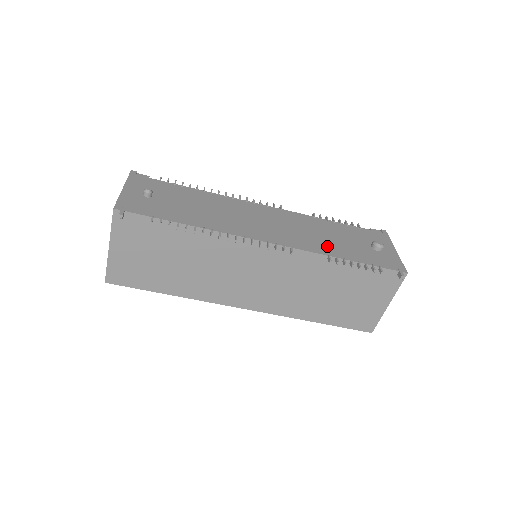
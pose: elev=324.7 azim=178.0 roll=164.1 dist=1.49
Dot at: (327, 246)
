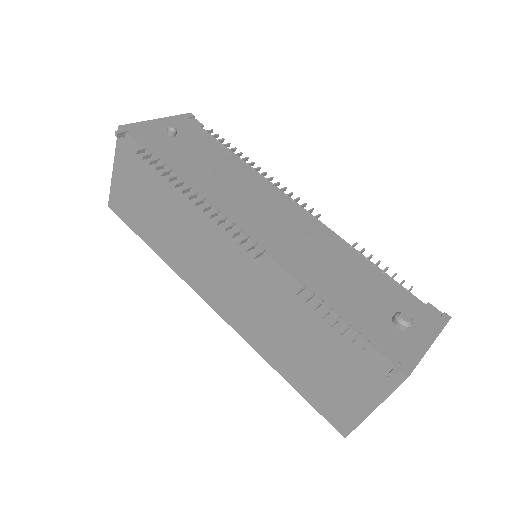
Dot at: (319, 278)
